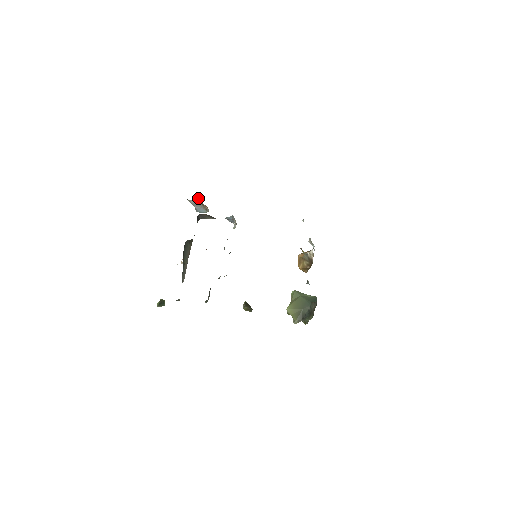
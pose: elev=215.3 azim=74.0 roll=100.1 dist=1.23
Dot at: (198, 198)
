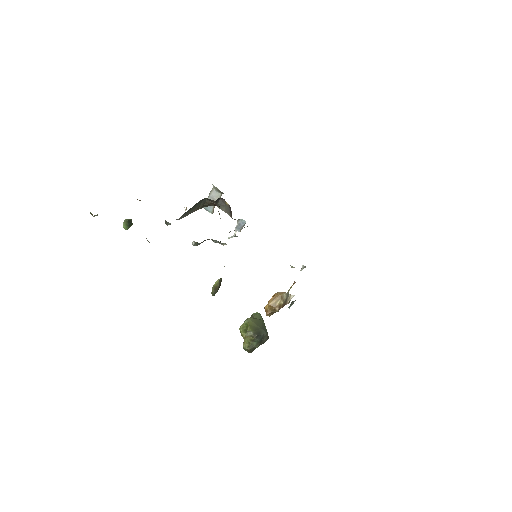
Dot at: occluded
